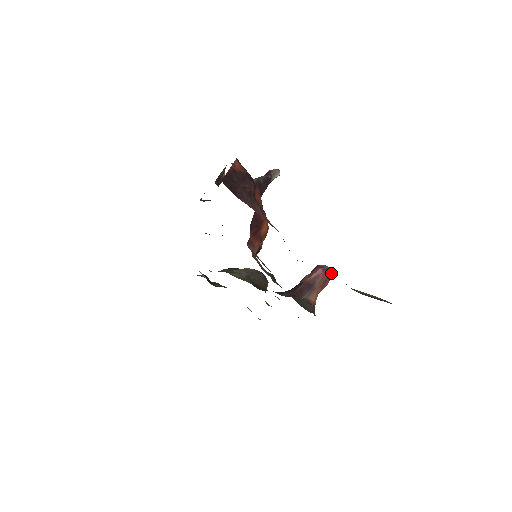
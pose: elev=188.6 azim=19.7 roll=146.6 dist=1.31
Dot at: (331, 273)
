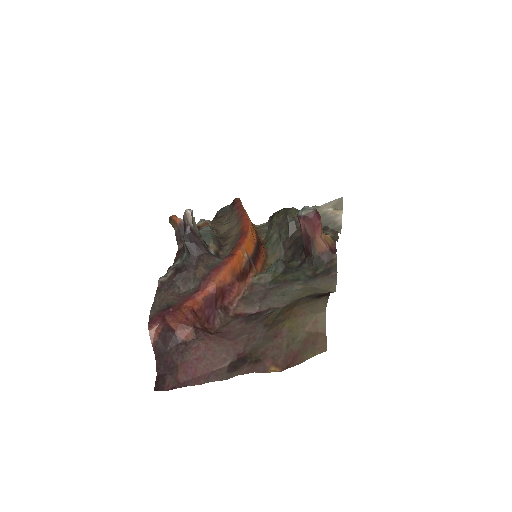
Dot at: (311, 214)
